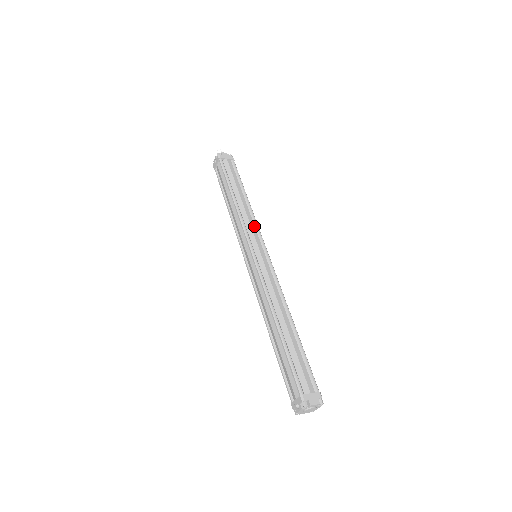
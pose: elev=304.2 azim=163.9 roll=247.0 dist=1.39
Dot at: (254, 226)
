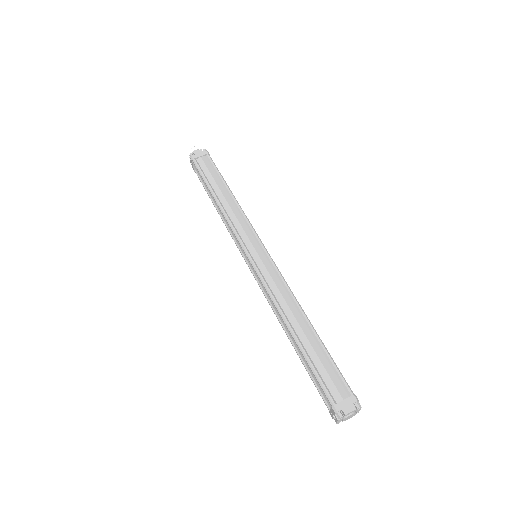
Dot at: (245, 223)
